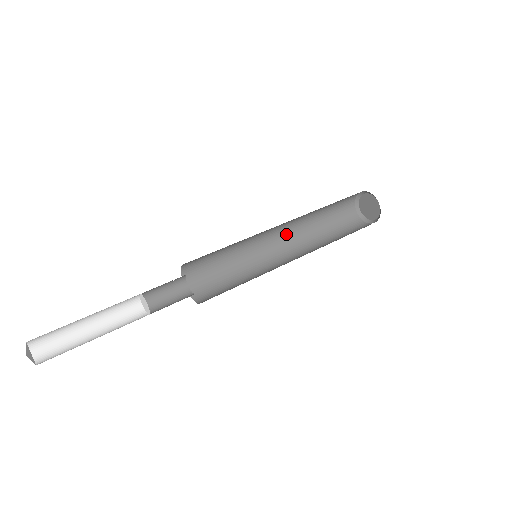
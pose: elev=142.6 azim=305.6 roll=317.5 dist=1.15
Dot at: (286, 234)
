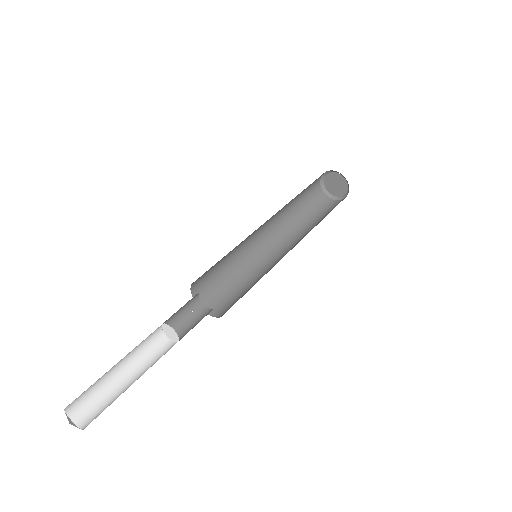
Dot at: (278, 239)
